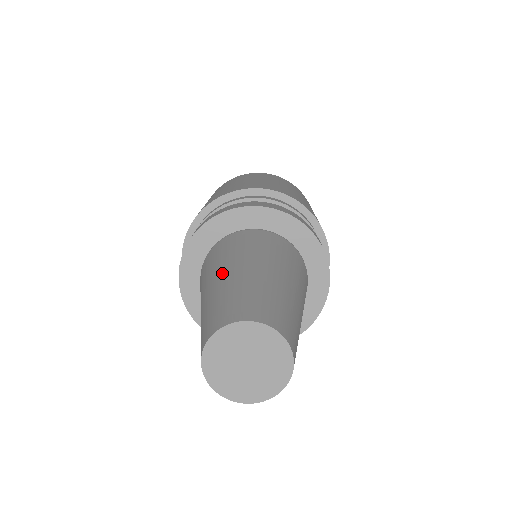
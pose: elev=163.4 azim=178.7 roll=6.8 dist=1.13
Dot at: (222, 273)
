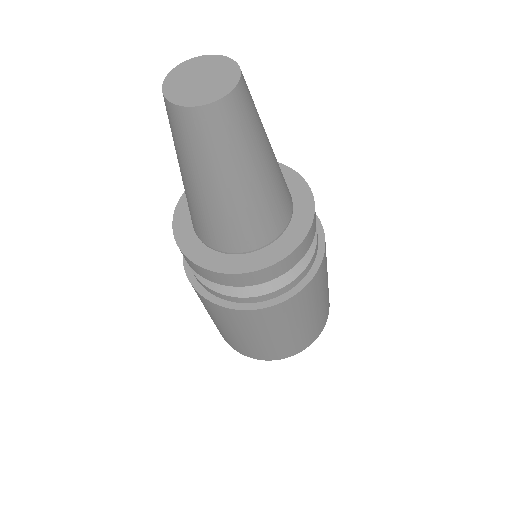
Dot at: occluded
